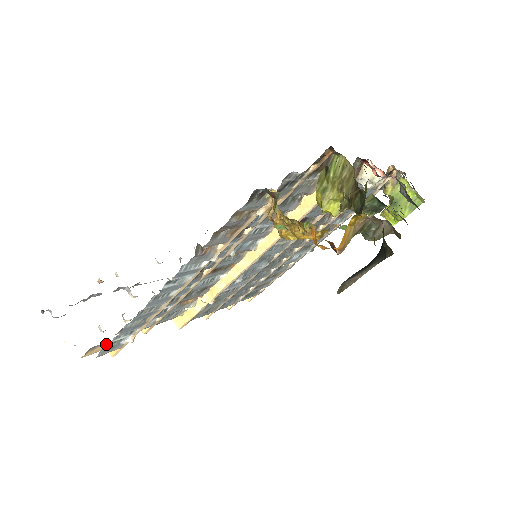
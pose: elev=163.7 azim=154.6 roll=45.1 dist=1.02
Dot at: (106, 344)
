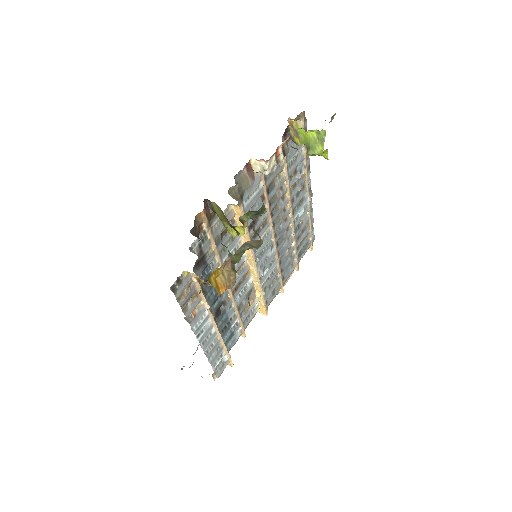
Dot at: occluded
